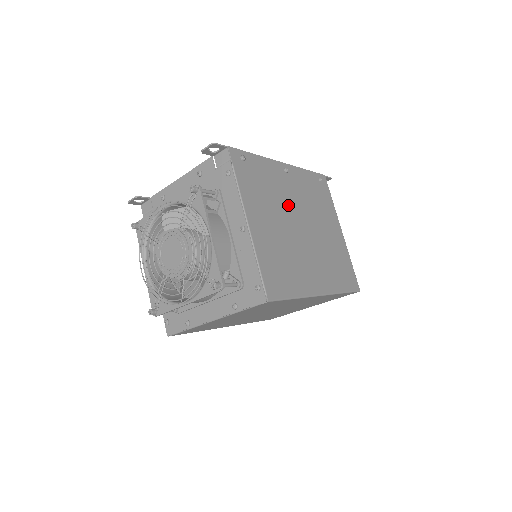
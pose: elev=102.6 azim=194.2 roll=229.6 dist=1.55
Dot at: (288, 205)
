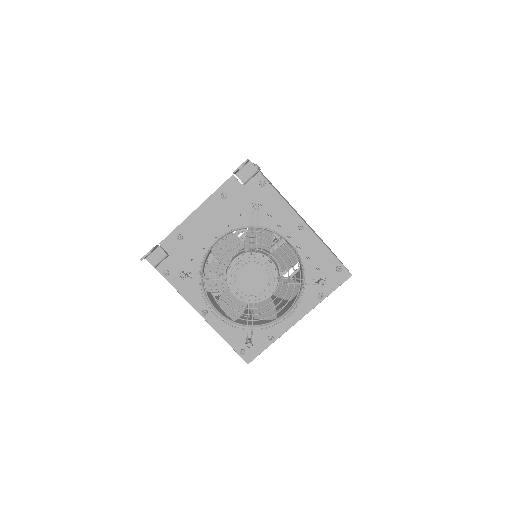
Dot at: occluded
